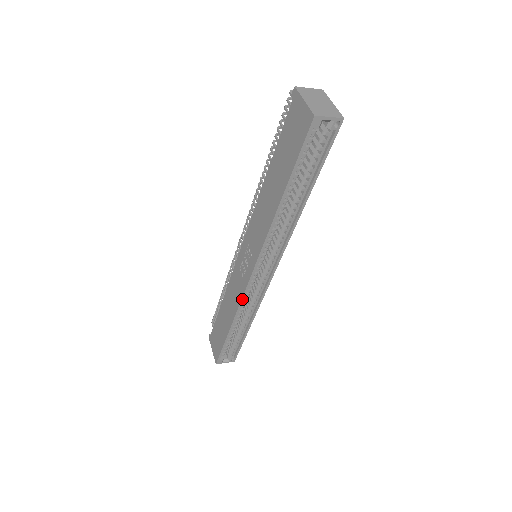
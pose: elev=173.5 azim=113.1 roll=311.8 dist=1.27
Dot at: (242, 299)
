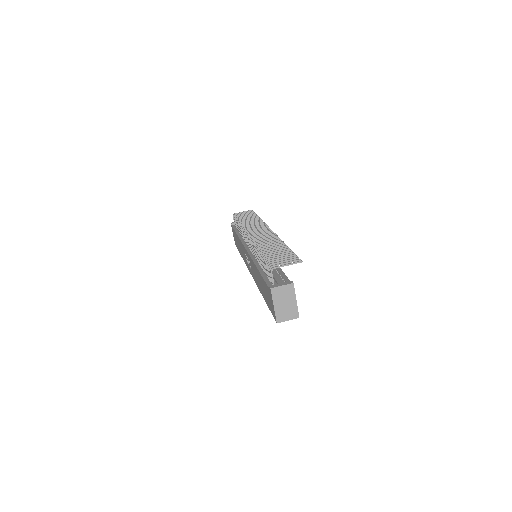
Dot at: occluded
